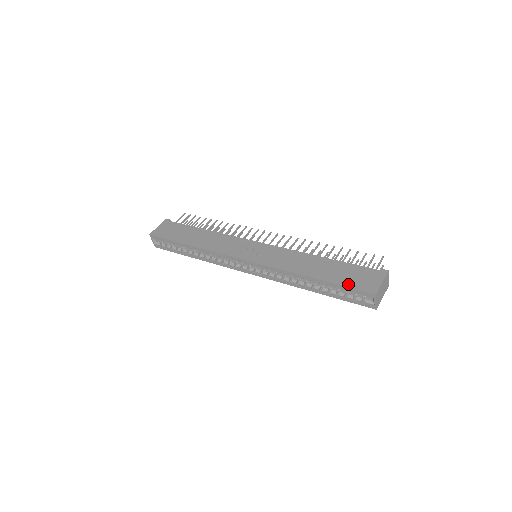
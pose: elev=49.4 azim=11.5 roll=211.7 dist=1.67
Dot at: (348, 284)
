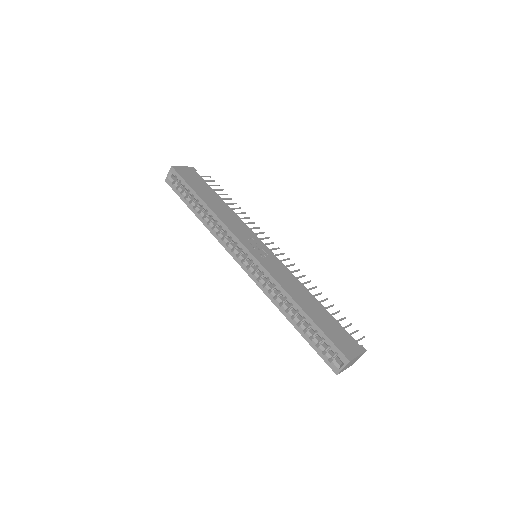
Dot at: (330, 336)
